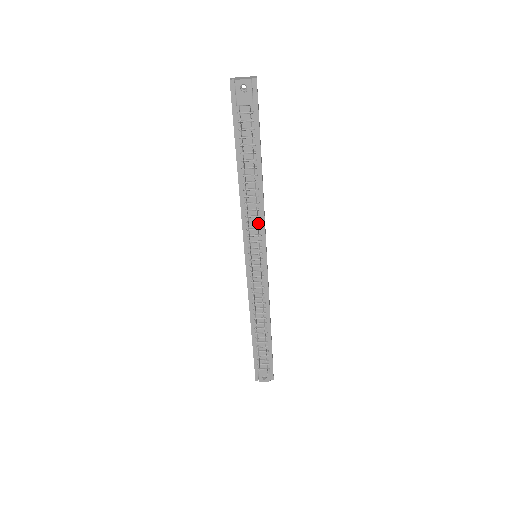
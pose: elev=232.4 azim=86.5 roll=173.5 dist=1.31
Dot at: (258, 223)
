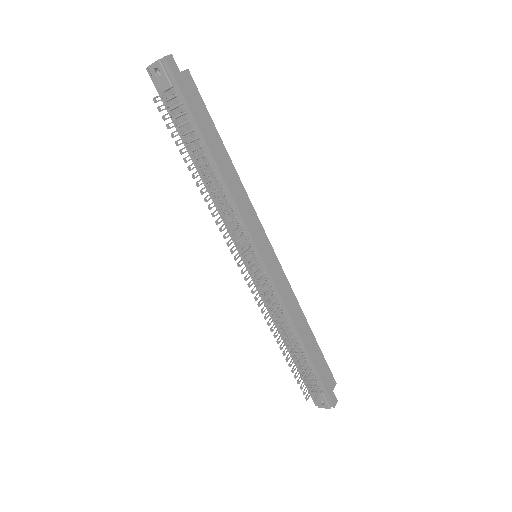
Dot at: (235, 217)
